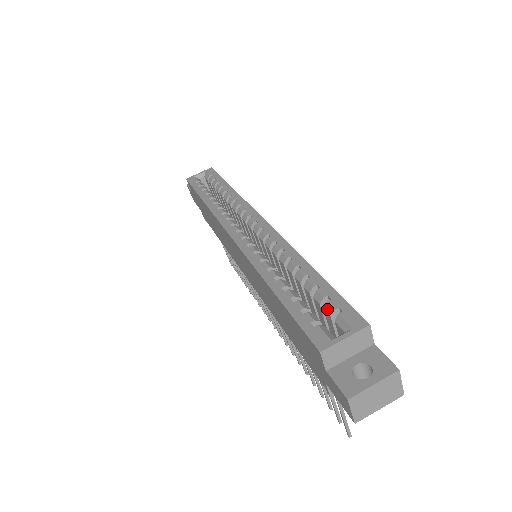
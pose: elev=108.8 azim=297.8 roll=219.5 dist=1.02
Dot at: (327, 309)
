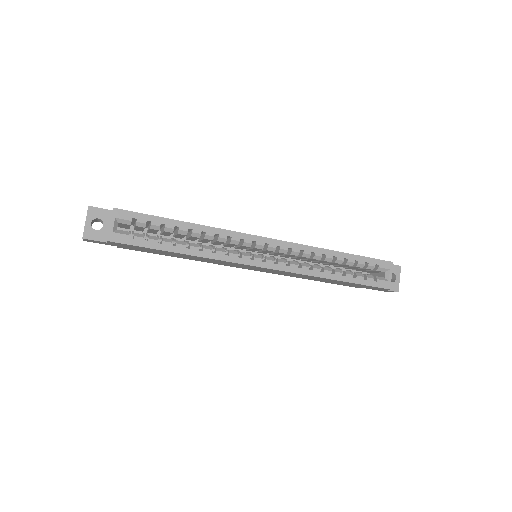
Dot at: (370, 268)
